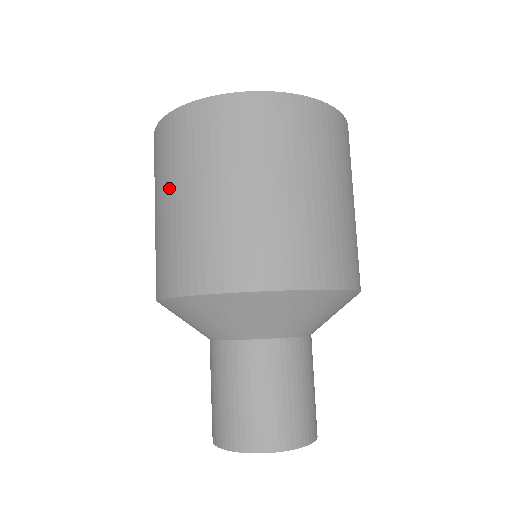
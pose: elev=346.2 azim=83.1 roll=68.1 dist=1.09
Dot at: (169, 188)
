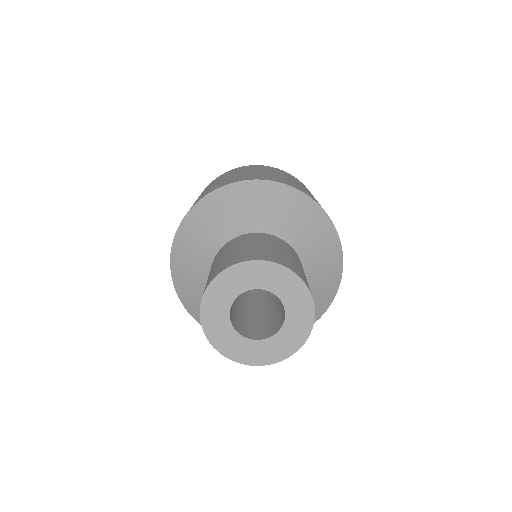
Dot at: occluded
